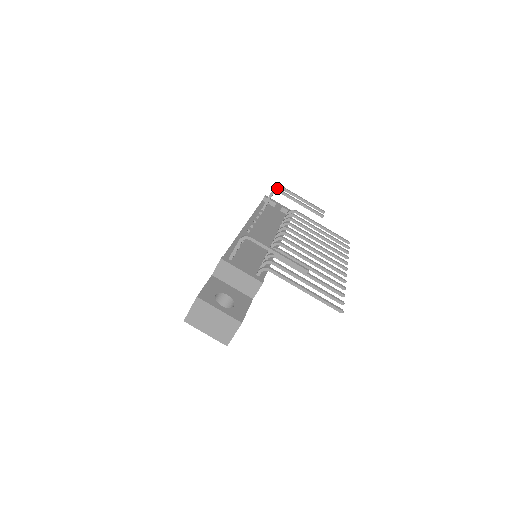
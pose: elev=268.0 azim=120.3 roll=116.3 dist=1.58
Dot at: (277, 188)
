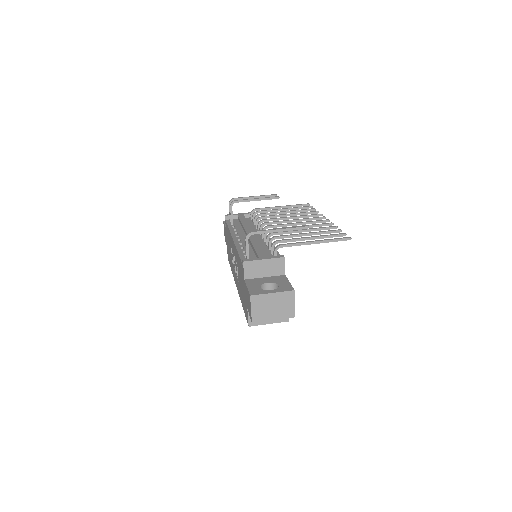
Dot at: occluded
